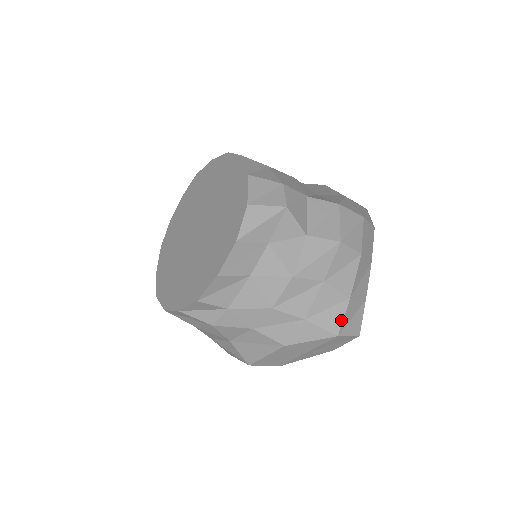
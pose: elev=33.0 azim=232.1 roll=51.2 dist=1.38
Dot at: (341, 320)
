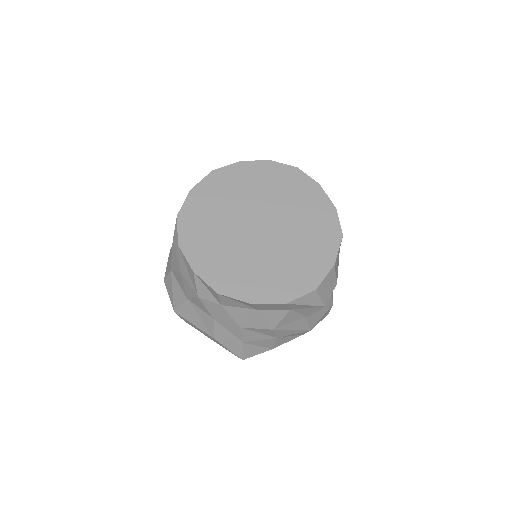
Dot at: (254, 355)
